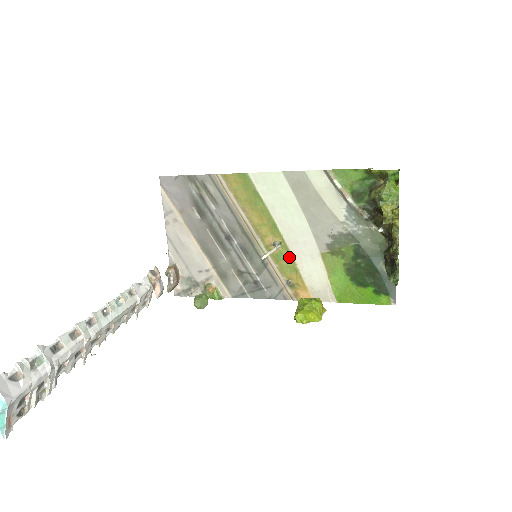
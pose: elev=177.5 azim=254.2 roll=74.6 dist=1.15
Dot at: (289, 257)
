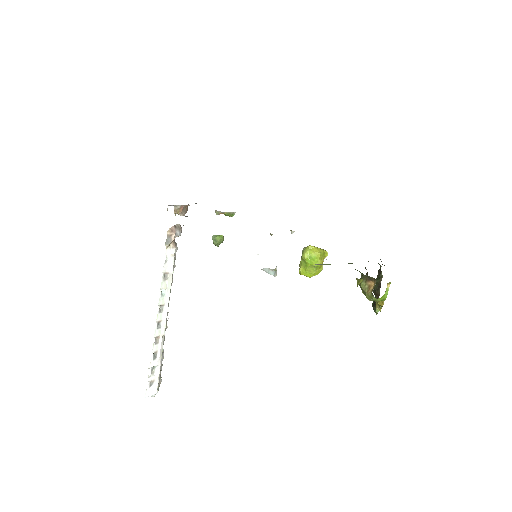
Dot at: occluded
